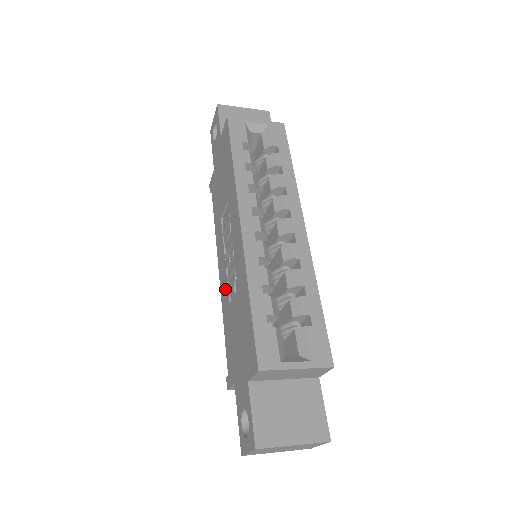
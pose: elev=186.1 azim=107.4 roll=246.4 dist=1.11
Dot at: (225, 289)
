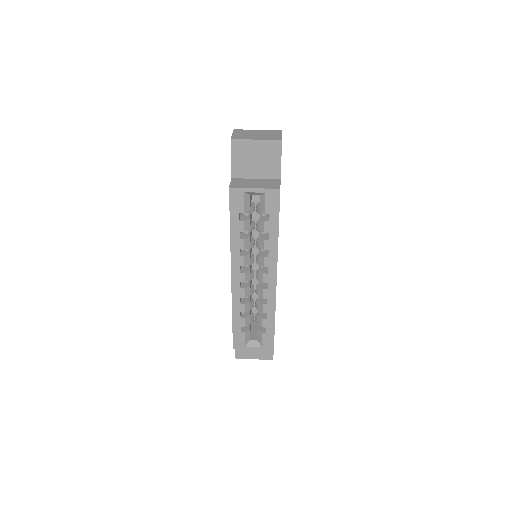
Dot at: occluded
